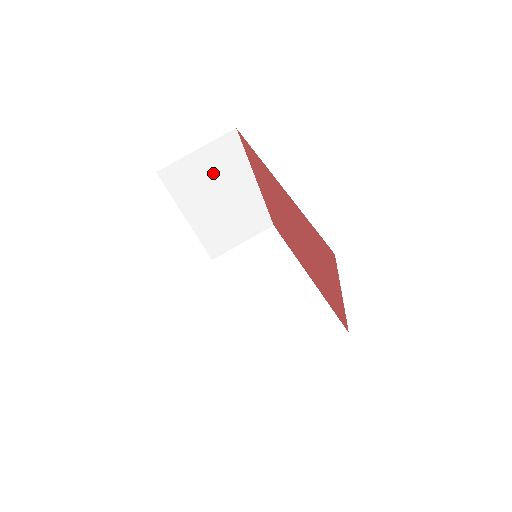
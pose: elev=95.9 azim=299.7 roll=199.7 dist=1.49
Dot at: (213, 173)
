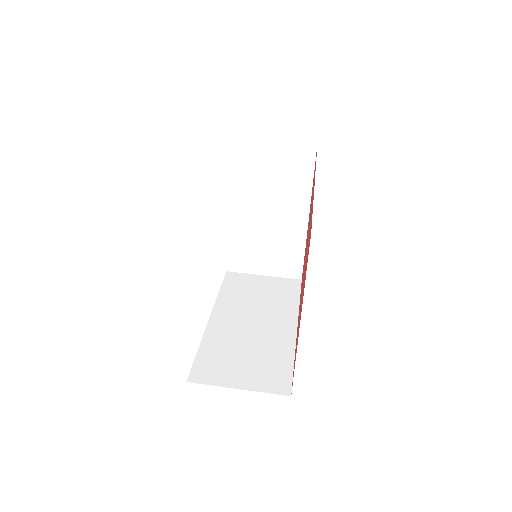
Dot at: (274, 177)
